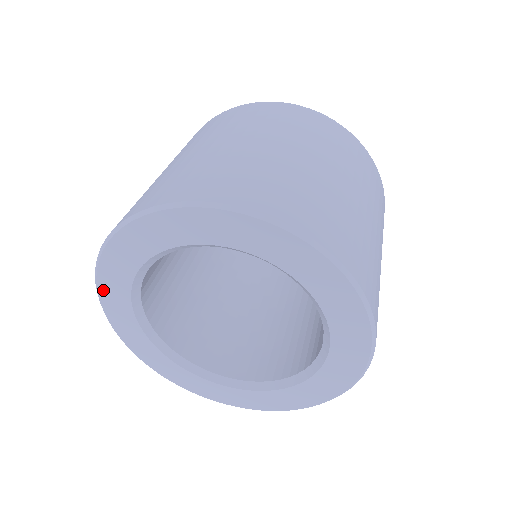
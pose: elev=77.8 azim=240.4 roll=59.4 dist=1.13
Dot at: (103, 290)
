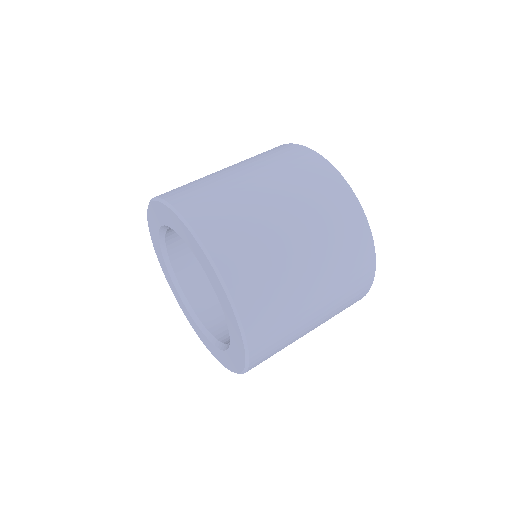
Dot at: (157, 205)
